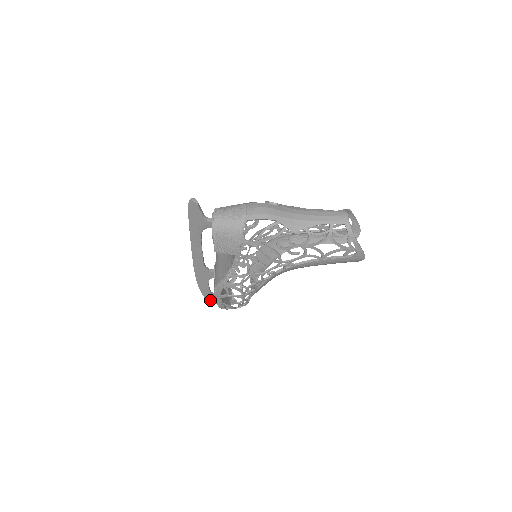
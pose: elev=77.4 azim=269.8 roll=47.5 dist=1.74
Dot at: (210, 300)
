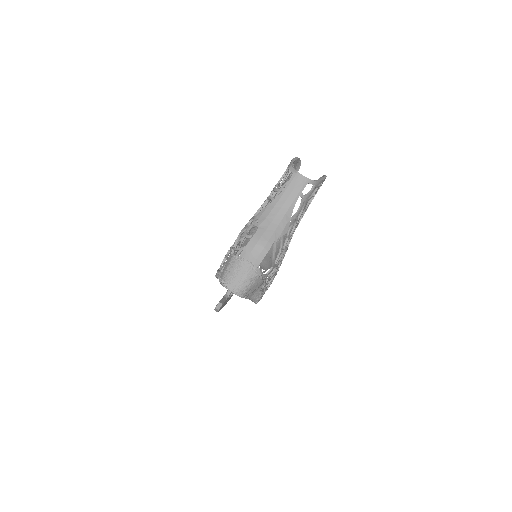
Dot at: occluded
